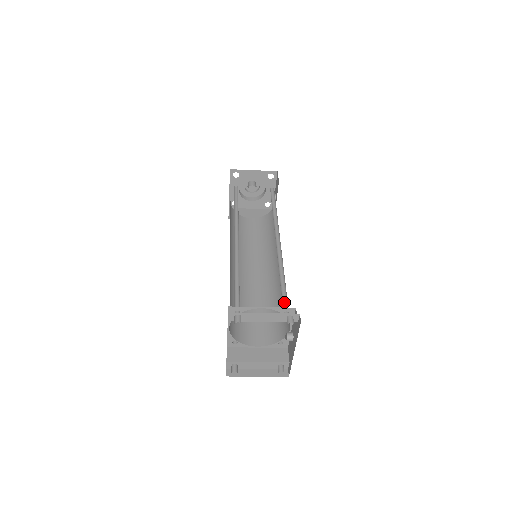
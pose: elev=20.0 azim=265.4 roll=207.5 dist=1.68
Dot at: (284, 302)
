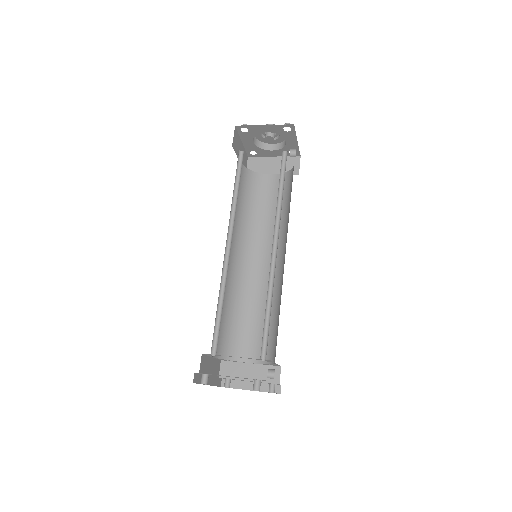
Dot at: (265, 342)
